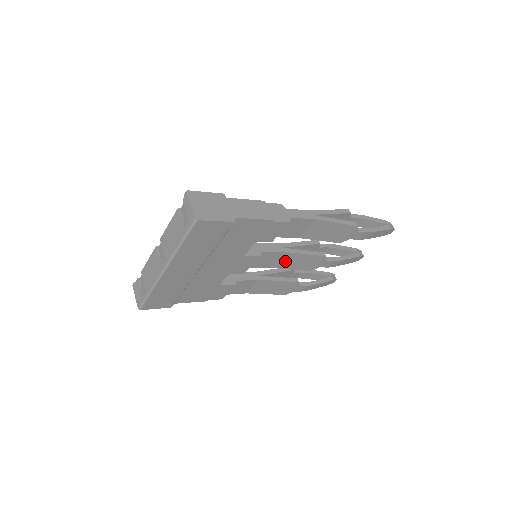
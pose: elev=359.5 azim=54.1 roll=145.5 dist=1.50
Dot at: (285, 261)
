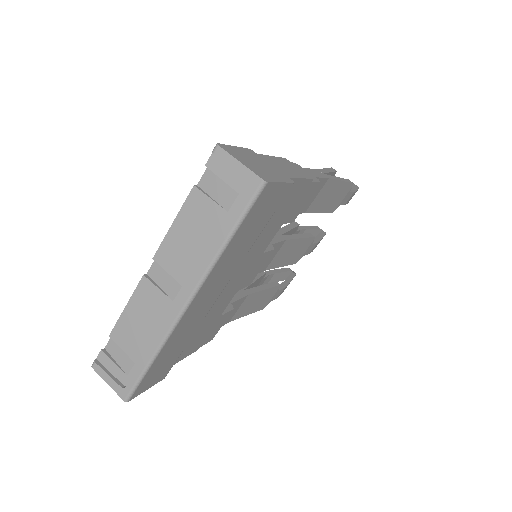
Dot at: (281, 255)
